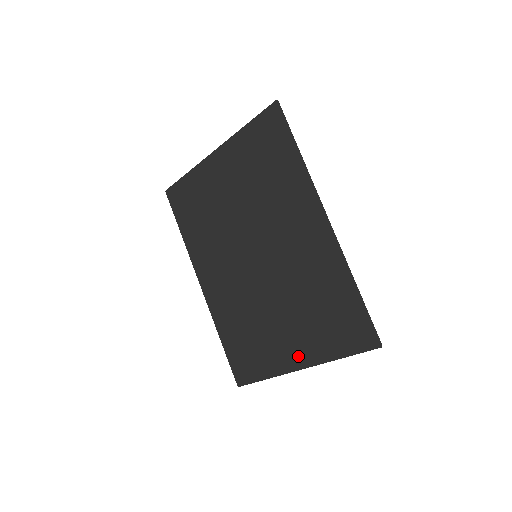
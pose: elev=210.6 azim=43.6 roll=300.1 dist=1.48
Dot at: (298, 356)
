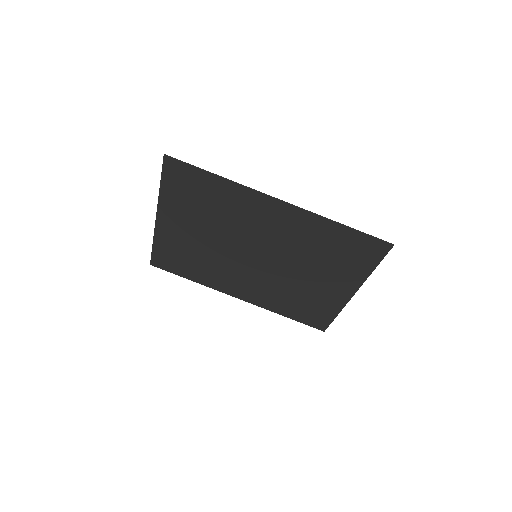
Dot at: (345, 289)
